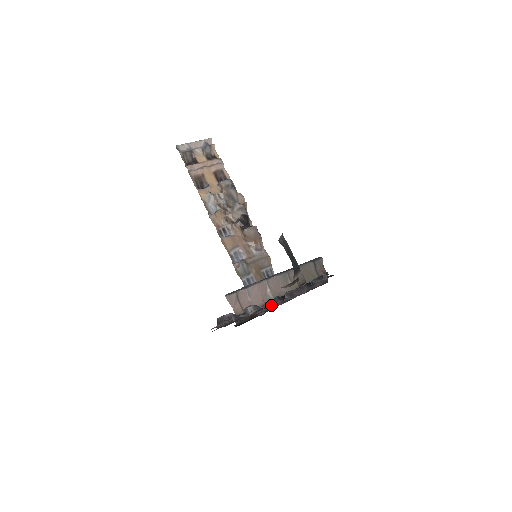
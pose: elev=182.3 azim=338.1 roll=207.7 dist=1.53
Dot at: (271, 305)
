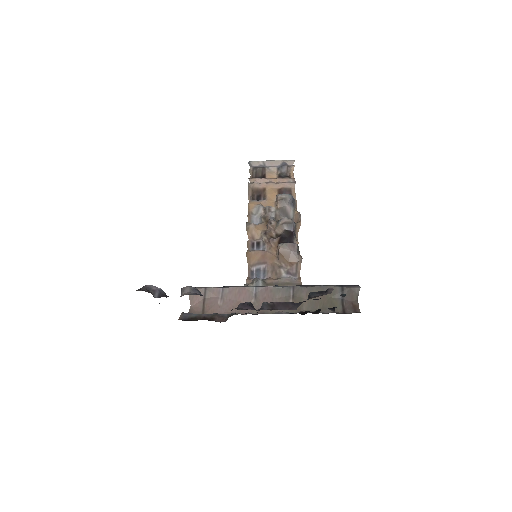
Dot at: occluded
